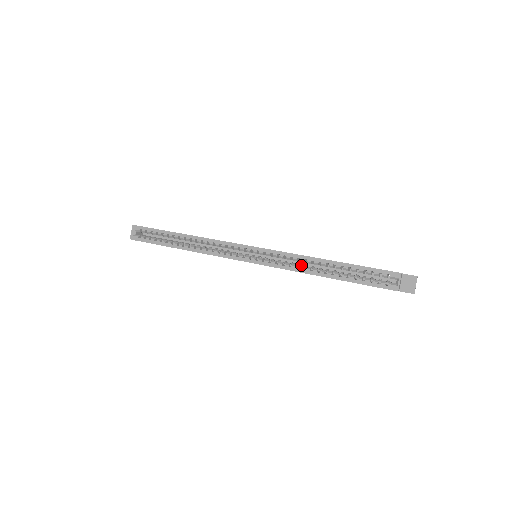
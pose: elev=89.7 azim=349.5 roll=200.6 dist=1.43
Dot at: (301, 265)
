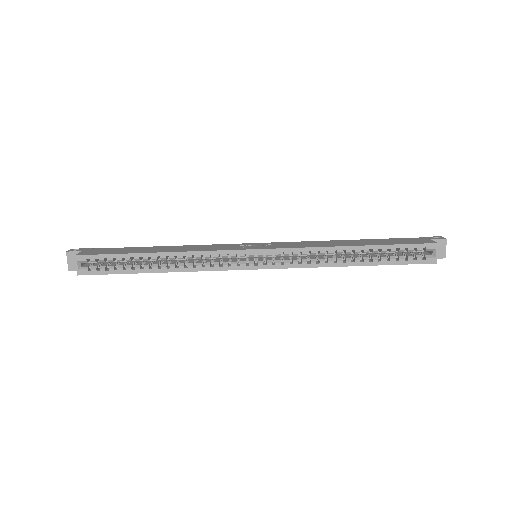
Dot at: occluded
